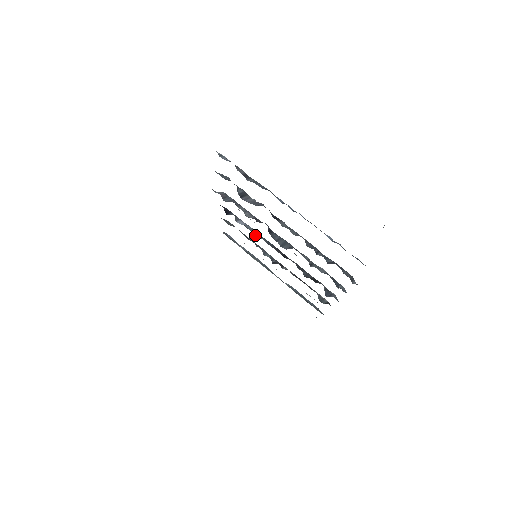
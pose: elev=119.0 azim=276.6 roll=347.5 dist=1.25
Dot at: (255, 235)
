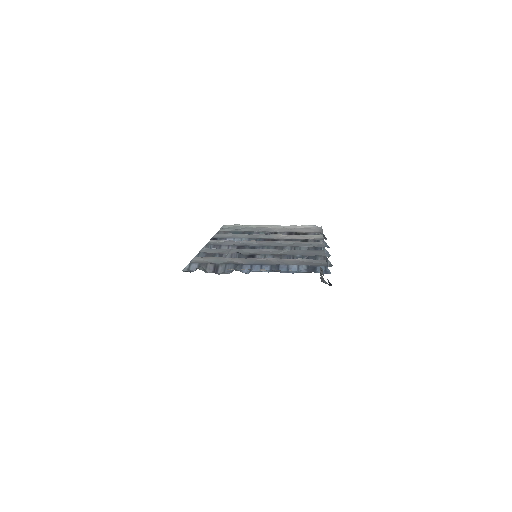
Dot at: occluded
